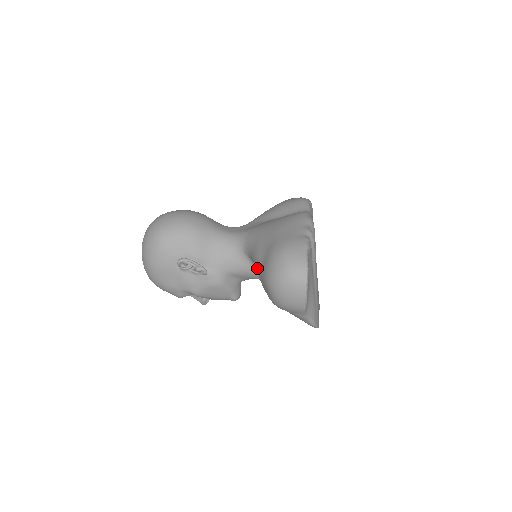
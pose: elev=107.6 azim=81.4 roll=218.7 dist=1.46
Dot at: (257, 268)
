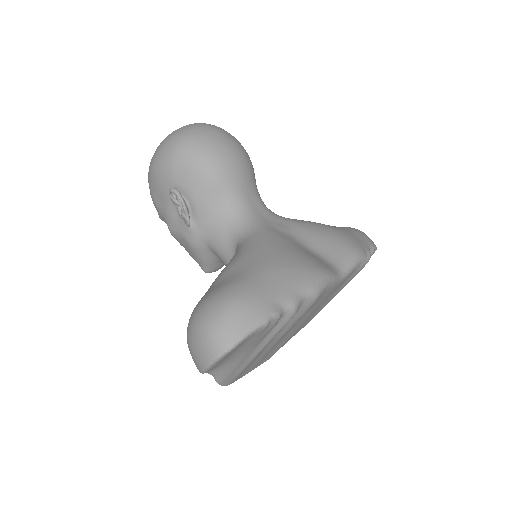
Dot at: (215, 280)
